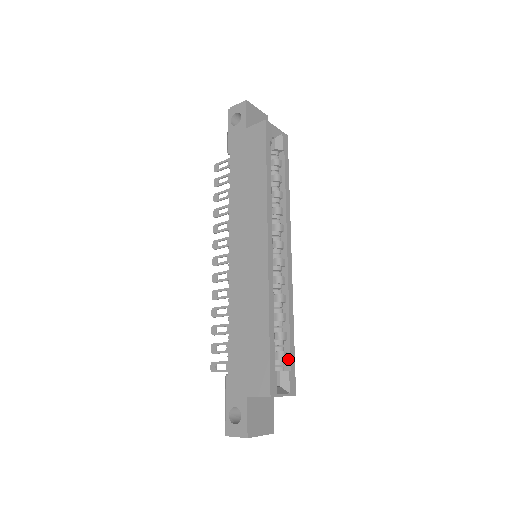
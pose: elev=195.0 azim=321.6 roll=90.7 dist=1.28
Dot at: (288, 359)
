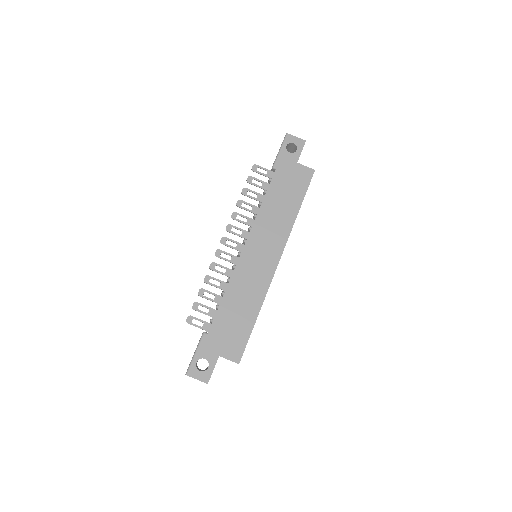
Dot at: occluded
